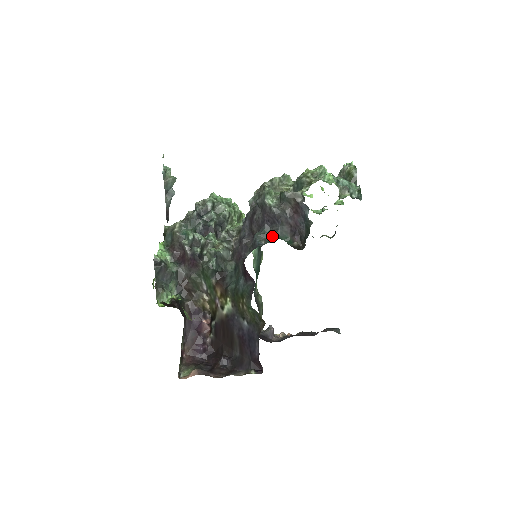
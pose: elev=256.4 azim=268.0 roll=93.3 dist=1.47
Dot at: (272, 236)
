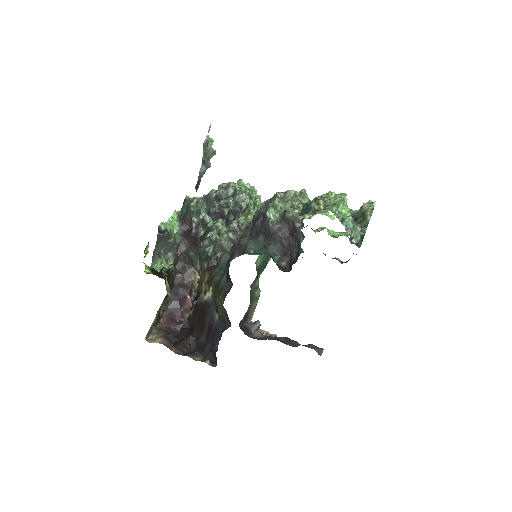
Dot at: (262, 249)
